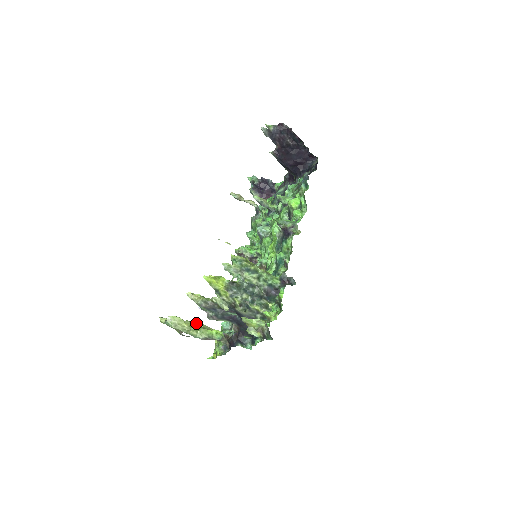
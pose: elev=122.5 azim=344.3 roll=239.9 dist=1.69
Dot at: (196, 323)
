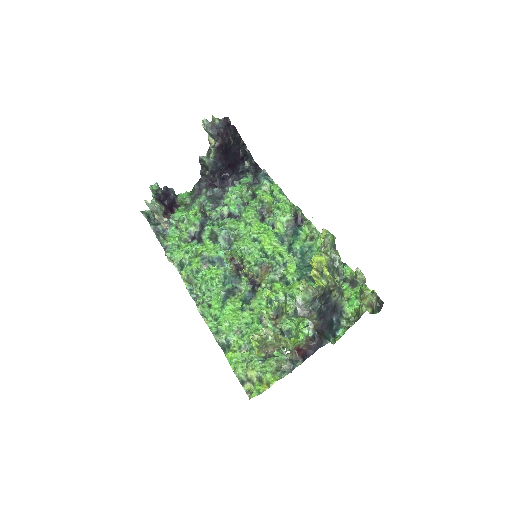
Dot at: (277, 334)
